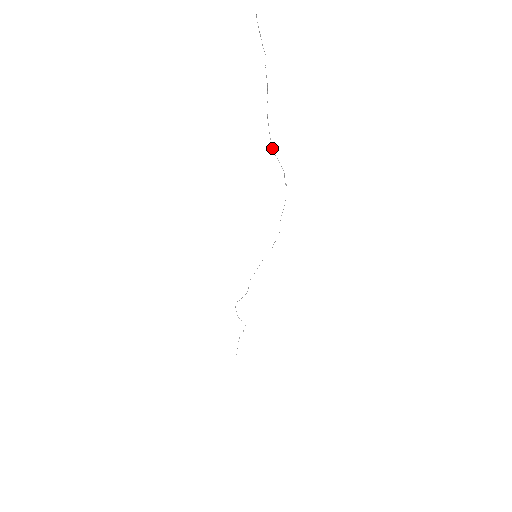
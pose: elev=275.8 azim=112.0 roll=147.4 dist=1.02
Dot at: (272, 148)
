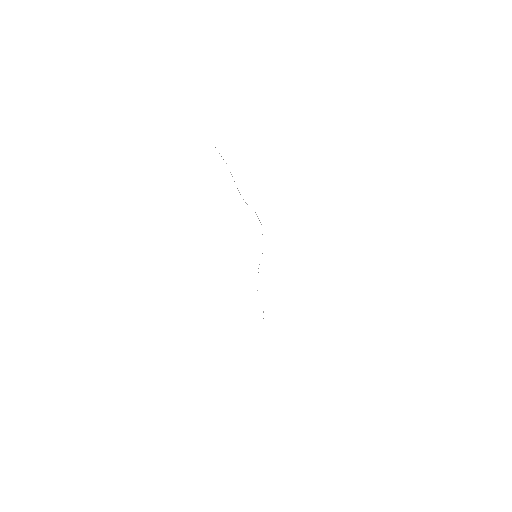
Dot at: occluded
